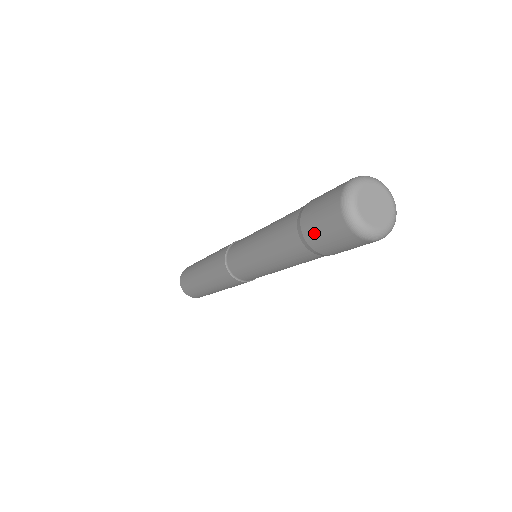
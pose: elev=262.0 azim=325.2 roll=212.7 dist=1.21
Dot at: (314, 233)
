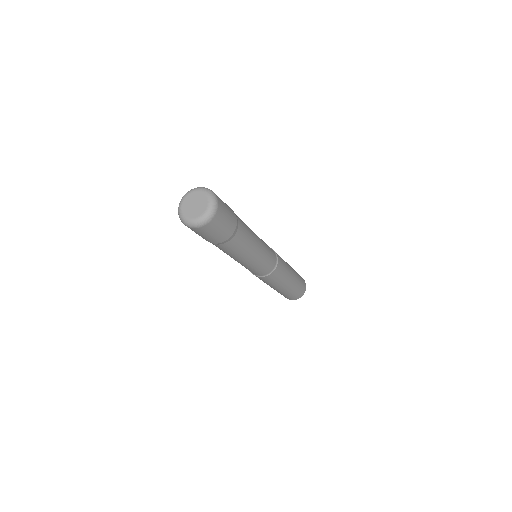
Dot at: occluded
